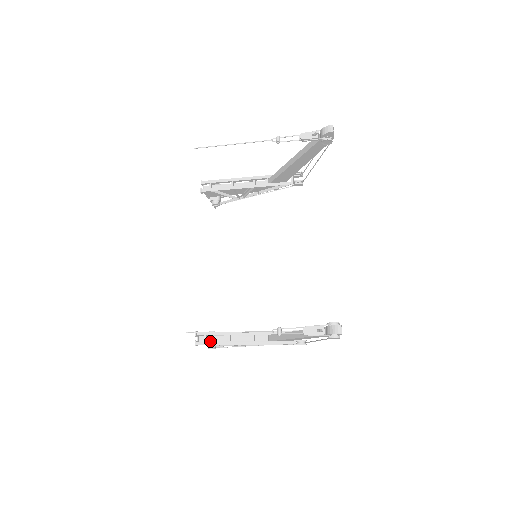
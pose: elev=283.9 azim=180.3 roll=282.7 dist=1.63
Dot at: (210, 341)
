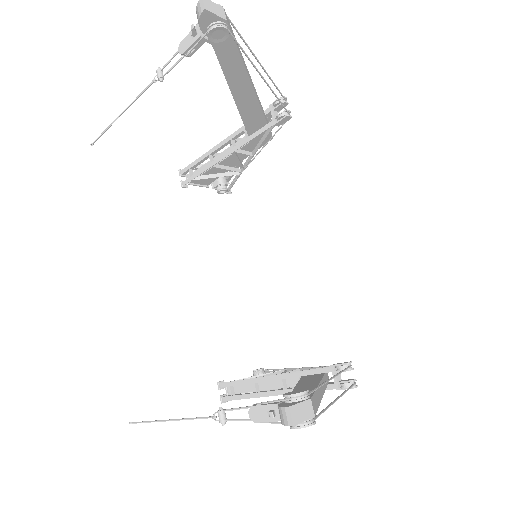
Dot at: (240, 392)
